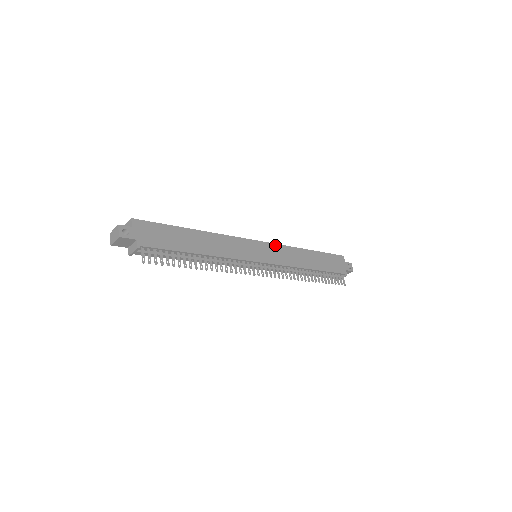
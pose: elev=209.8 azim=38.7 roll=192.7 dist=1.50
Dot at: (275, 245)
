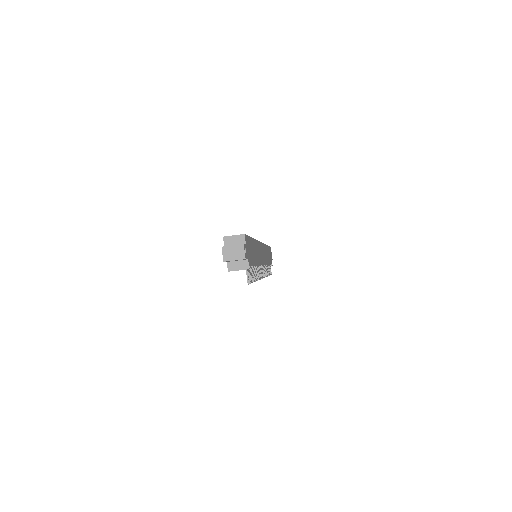
Dot at: (263, 244)
